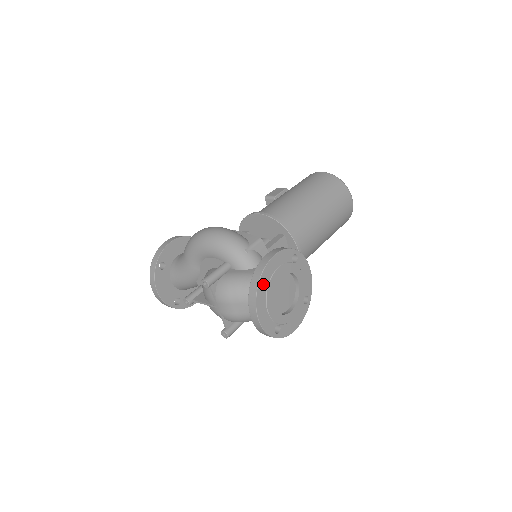
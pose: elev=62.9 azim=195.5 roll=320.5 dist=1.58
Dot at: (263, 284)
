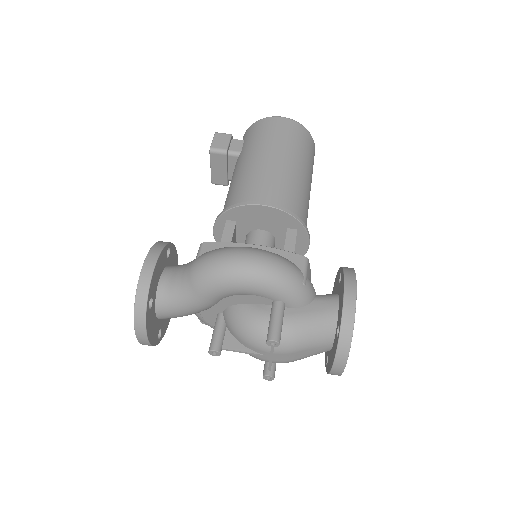
Dot at: occluded
